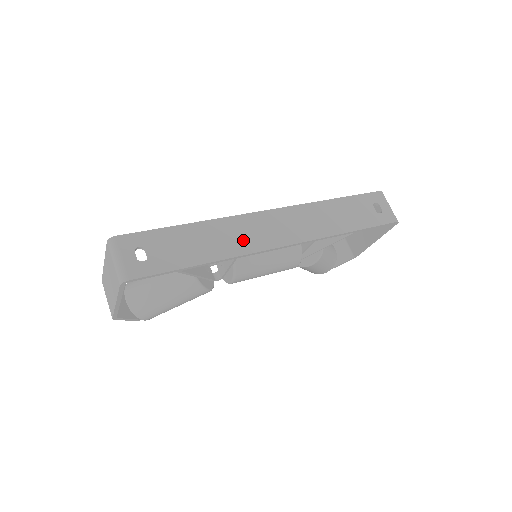
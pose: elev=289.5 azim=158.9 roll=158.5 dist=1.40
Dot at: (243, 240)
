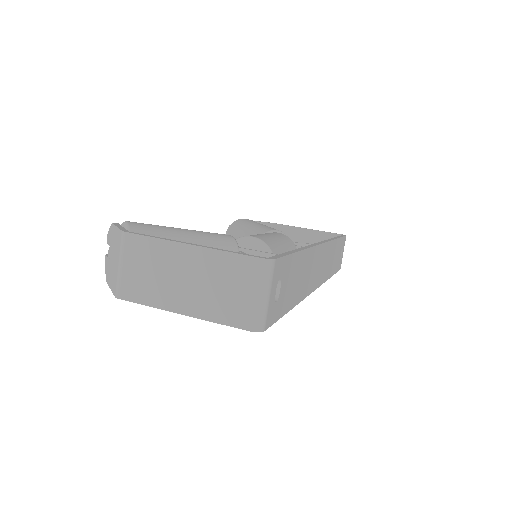
Dot at: (310, 279)
